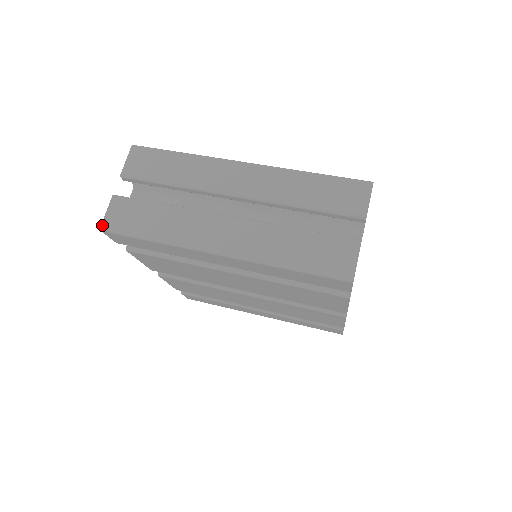
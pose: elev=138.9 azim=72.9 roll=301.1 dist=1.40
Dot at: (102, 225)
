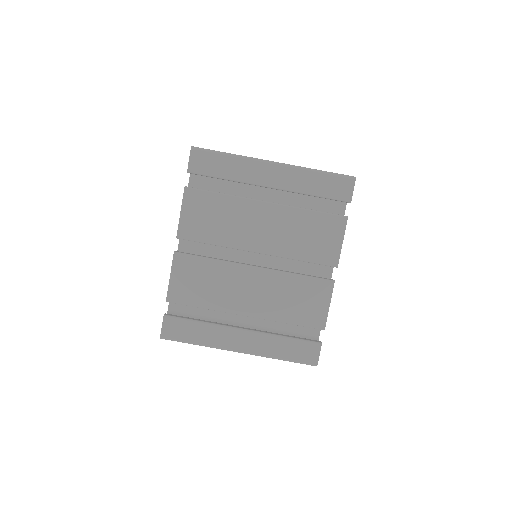
Dot at: occluded
